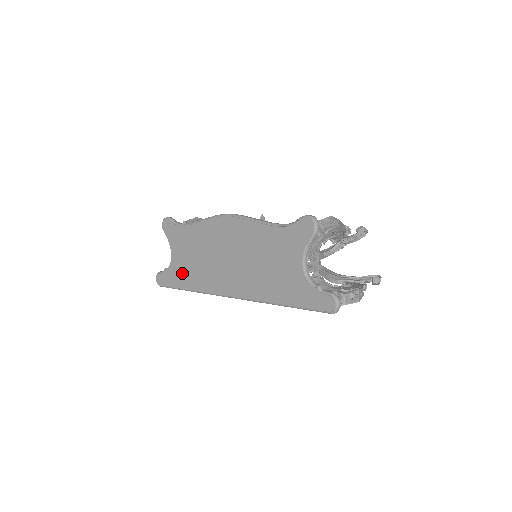
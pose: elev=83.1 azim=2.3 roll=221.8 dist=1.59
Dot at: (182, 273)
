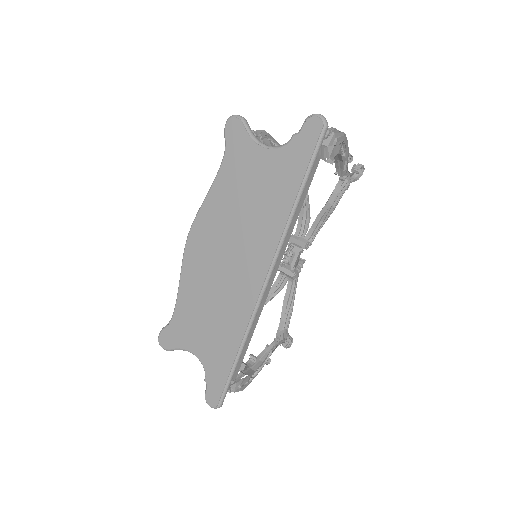
Dot at: (217, 348)
